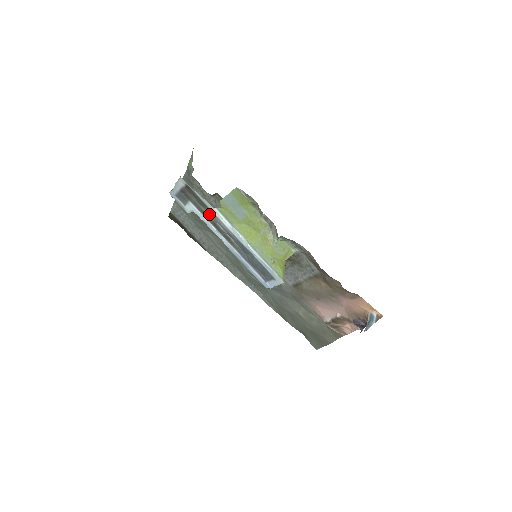
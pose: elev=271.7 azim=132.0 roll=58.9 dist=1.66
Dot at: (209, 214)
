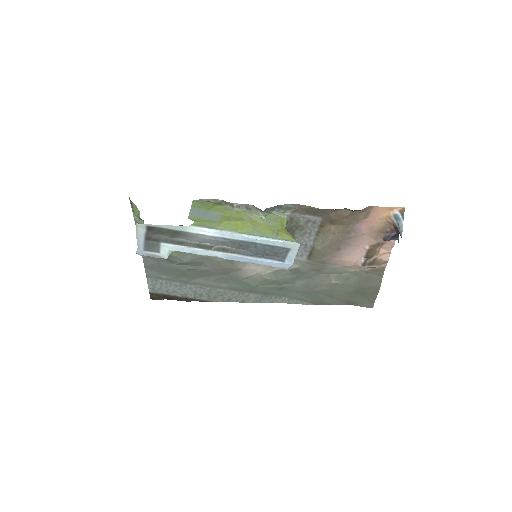
Dot at: (187, 240)
